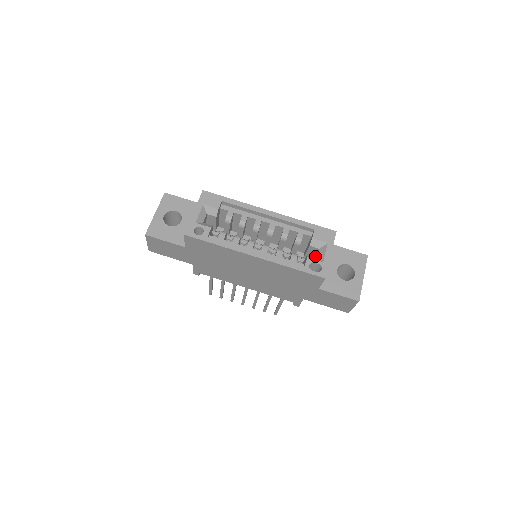
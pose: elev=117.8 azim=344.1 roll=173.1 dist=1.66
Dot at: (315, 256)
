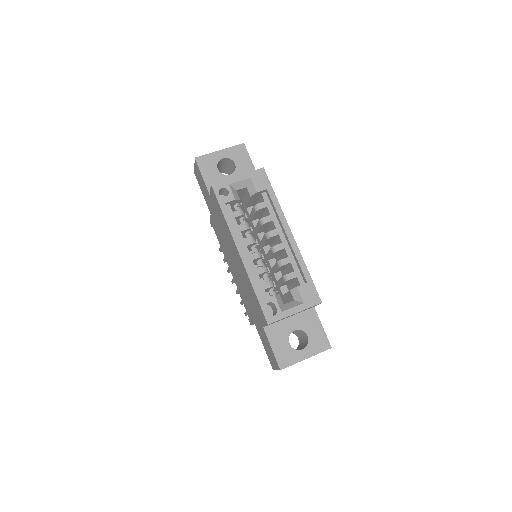
Dot at: occluded
